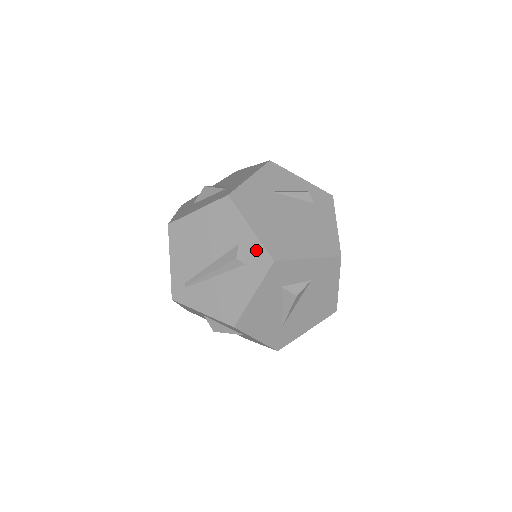
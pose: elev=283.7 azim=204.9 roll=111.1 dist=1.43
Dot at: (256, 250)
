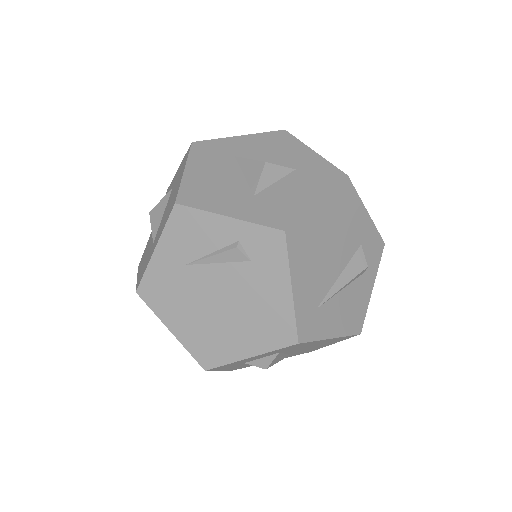
Dot at: occluded
